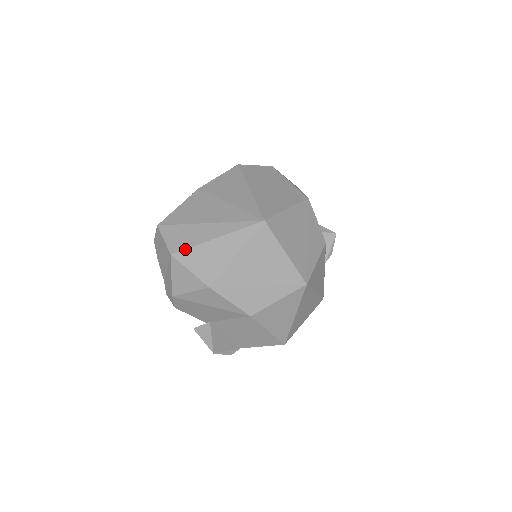
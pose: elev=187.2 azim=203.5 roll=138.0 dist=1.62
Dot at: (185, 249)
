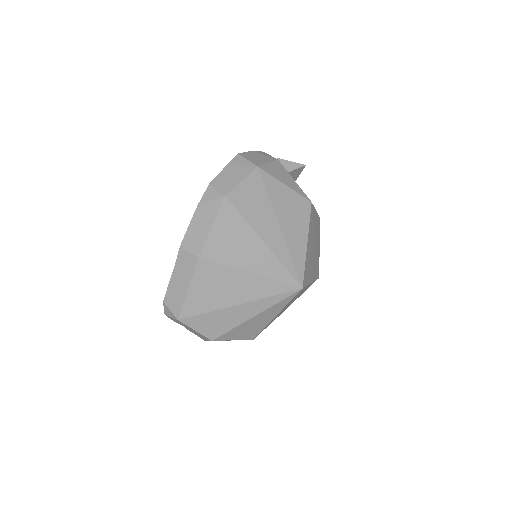
Dot at: (226, 333)
